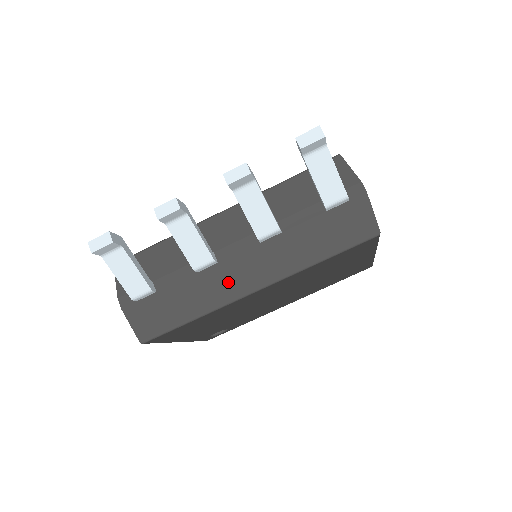
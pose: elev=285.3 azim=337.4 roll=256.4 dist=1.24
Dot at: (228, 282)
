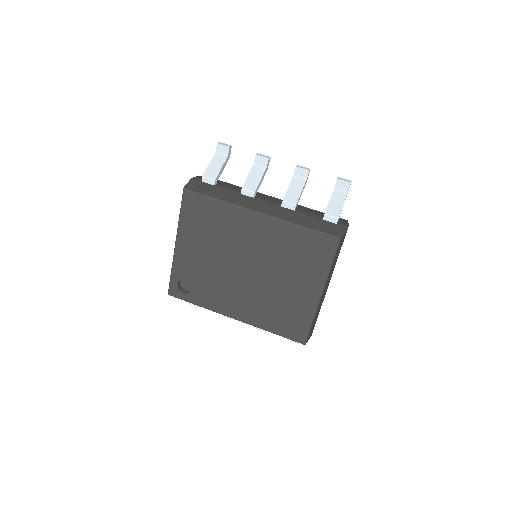
Dot at: (250, 203)
